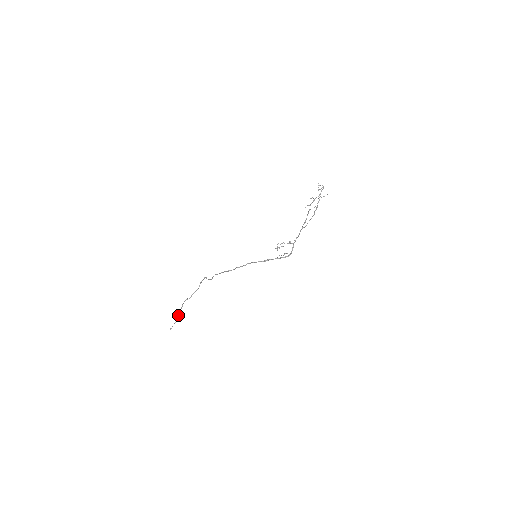
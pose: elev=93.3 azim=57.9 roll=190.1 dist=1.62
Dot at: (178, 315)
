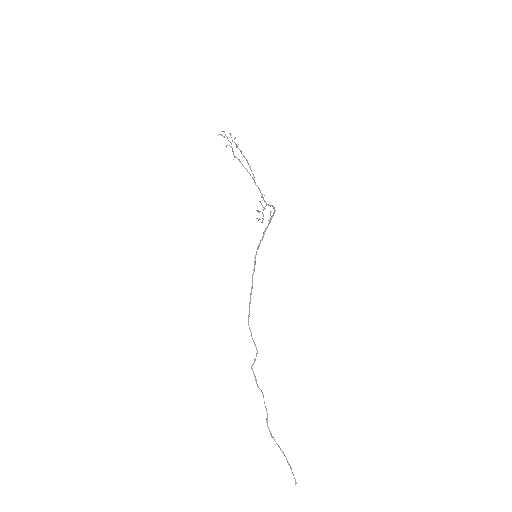
Dot at: occluded
